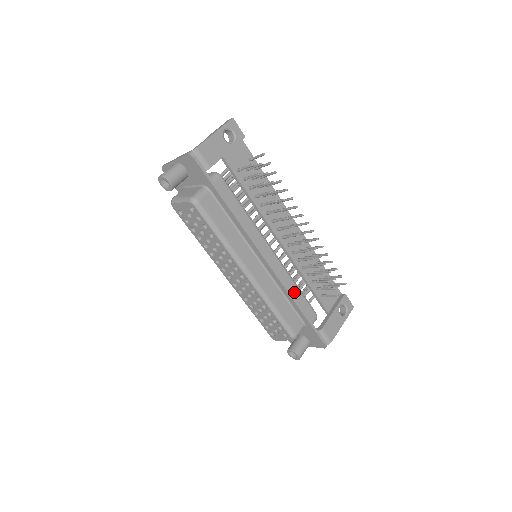
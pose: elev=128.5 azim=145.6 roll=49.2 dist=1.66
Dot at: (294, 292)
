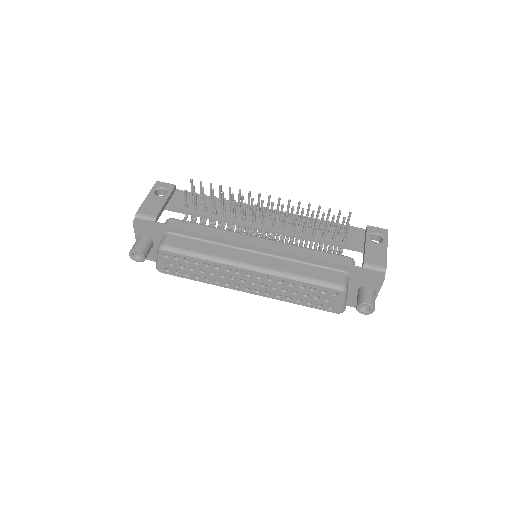
Dot at: (307, 253)
